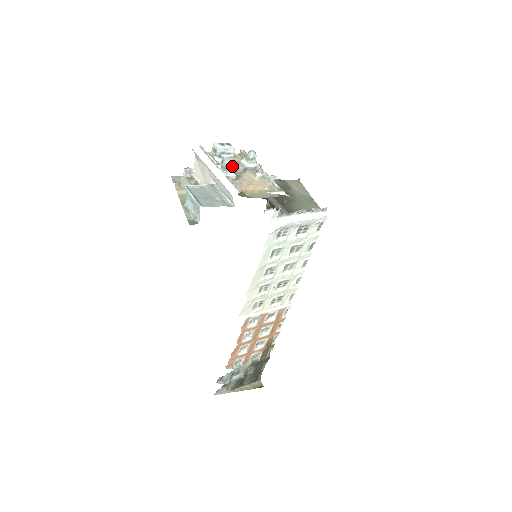
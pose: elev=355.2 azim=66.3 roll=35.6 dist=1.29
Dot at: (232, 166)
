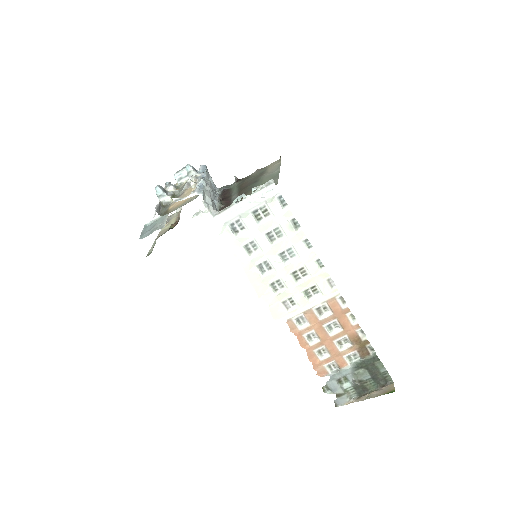
Dot at: (162, 191)
